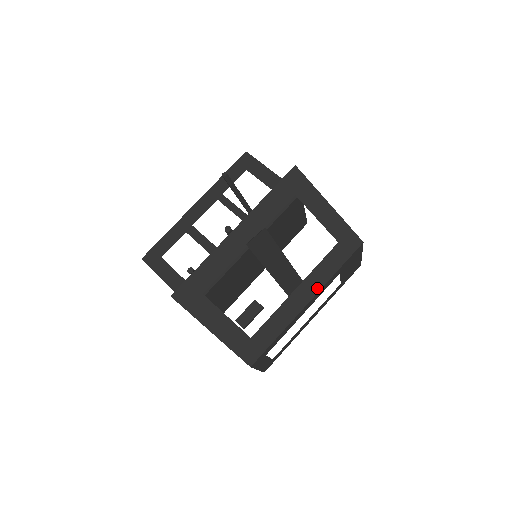
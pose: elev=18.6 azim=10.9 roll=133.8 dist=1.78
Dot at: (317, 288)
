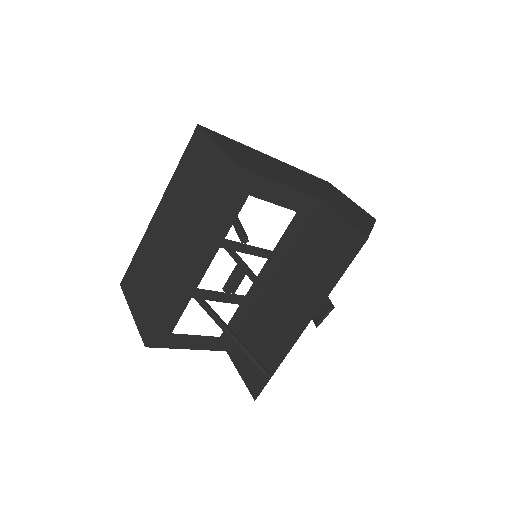
Dot at: occluded
